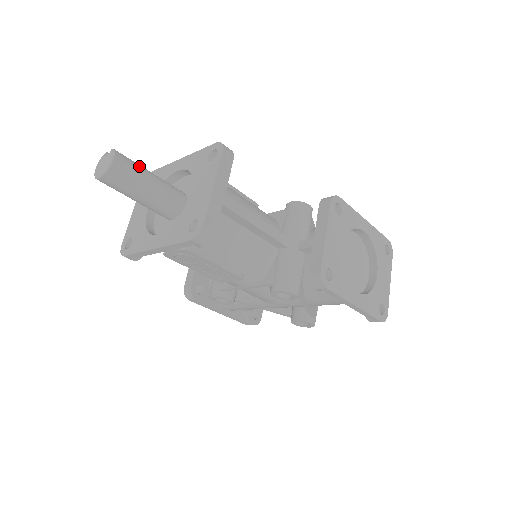
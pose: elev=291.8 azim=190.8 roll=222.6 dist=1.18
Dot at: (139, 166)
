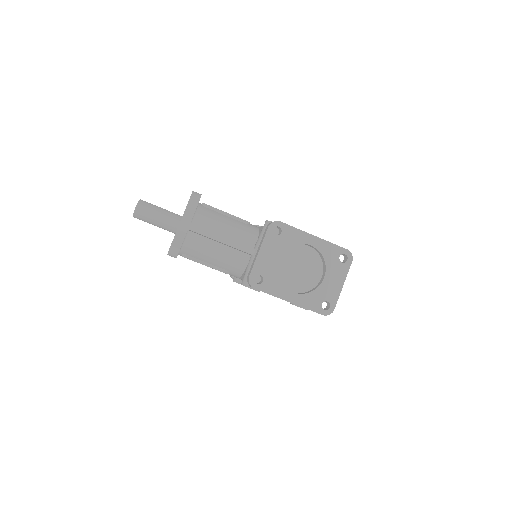
Dot at: (154, 208)
